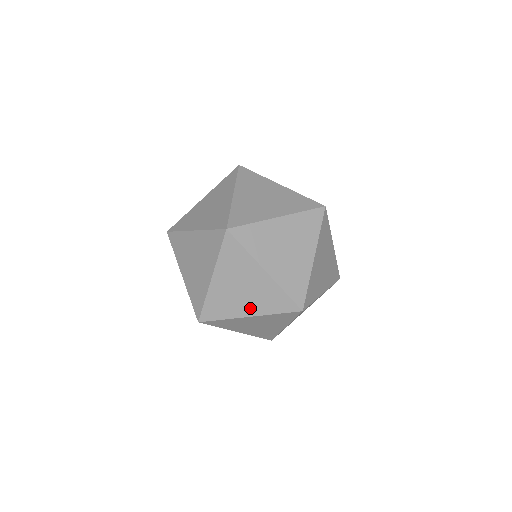
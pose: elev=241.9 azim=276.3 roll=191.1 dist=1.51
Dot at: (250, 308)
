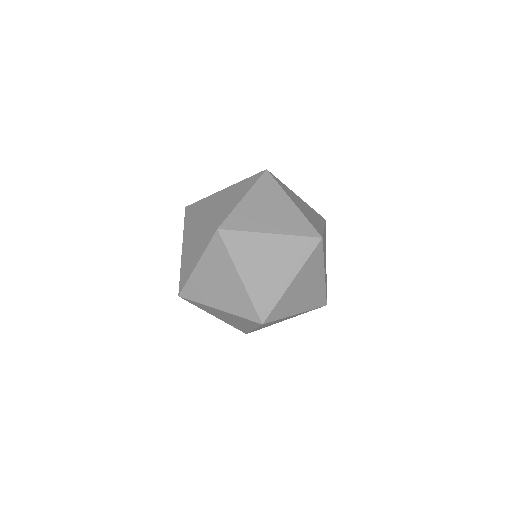
Dot at: (221, 303)
